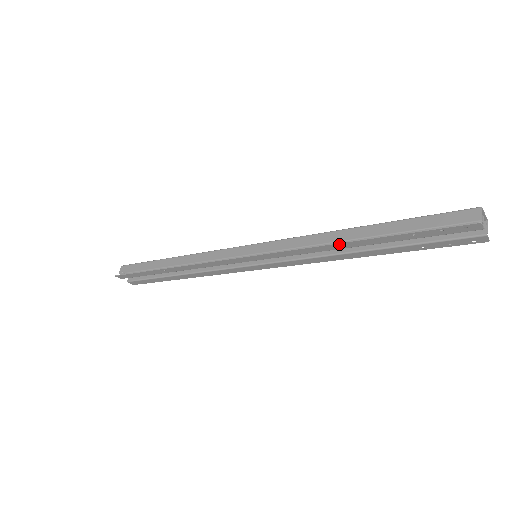
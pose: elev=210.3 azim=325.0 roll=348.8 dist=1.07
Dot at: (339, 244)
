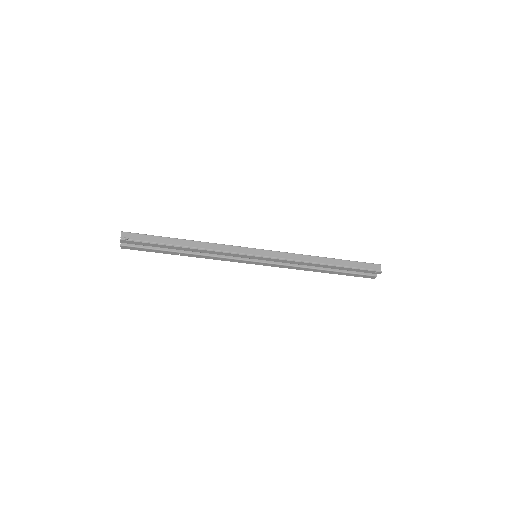
Dot at: (319, 265)
